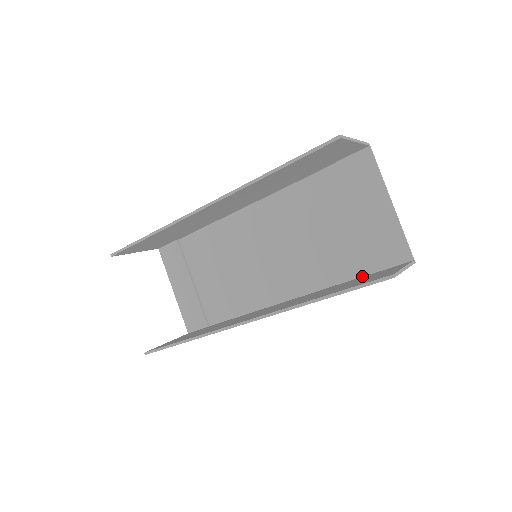
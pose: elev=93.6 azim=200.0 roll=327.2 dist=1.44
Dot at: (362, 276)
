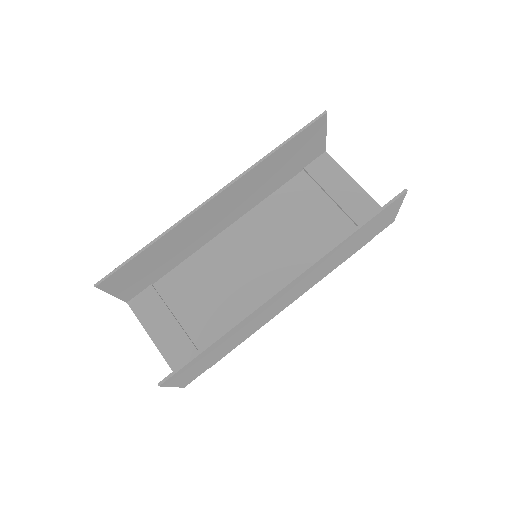
Dot at: occluded
